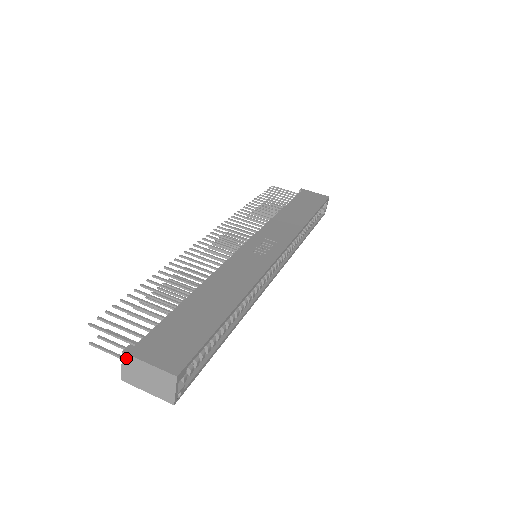
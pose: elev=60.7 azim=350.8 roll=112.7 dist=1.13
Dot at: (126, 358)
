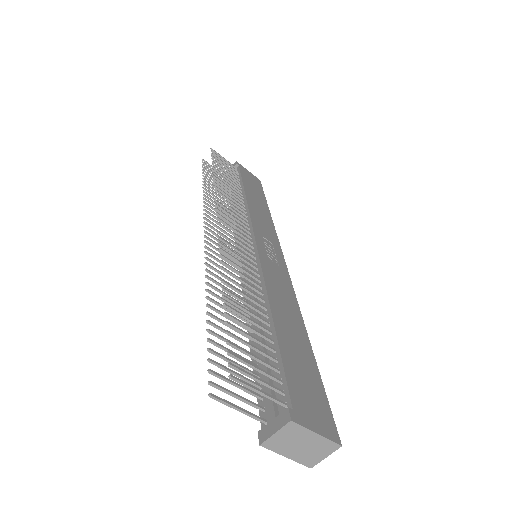
Dot at: (291, 426)
